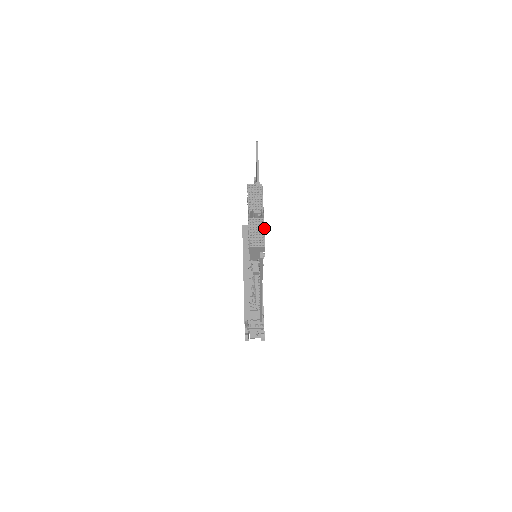
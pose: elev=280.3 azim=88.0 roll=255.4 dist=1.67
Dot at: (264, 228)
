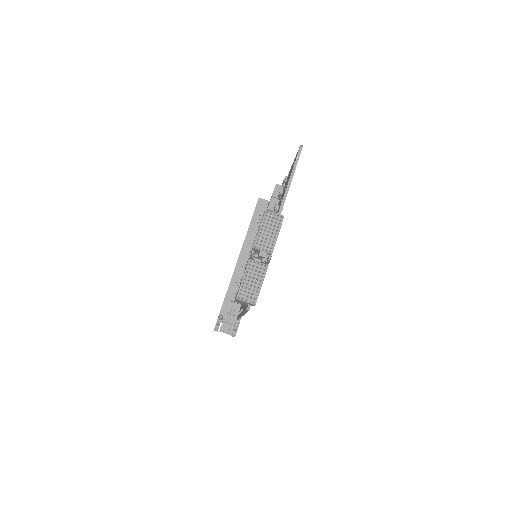
Dot at: (263, 279)
